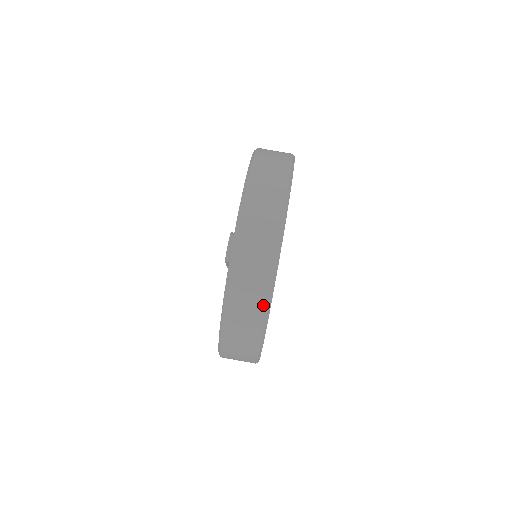
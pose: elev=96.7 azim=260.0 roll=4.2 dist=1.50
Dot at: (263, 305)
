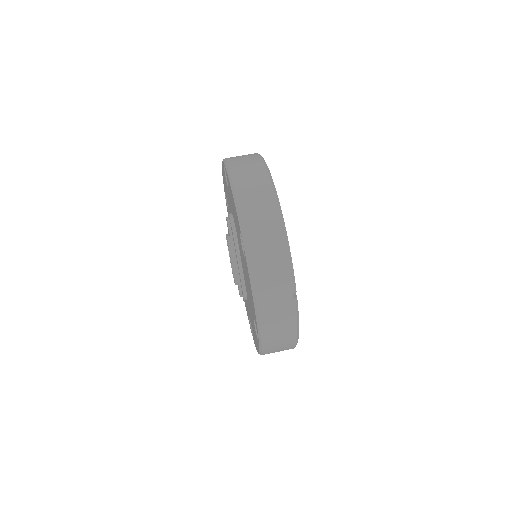
Dot at: (267, 184)
